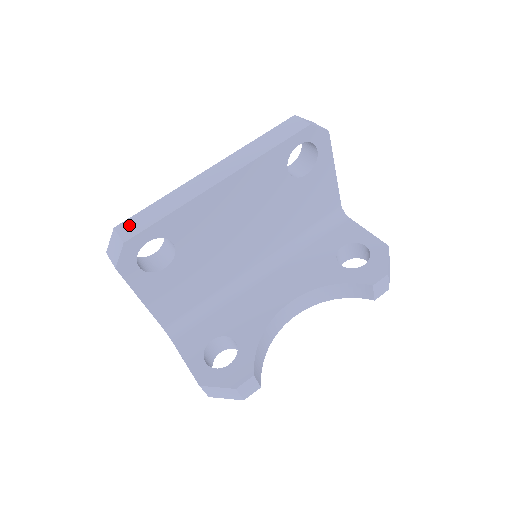
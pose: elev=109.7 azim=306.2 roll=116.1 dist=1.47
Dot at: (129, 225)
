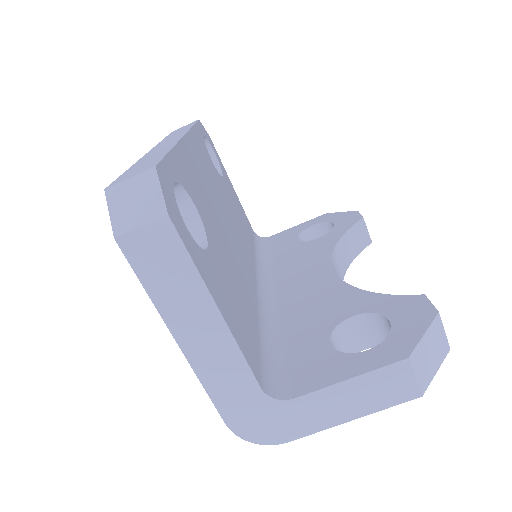
Dot at: (128, 175)
